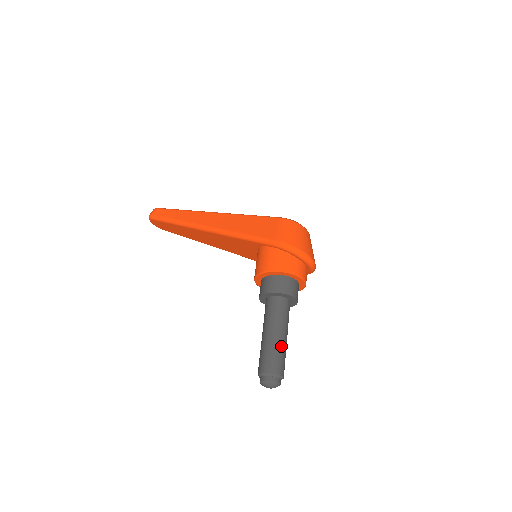
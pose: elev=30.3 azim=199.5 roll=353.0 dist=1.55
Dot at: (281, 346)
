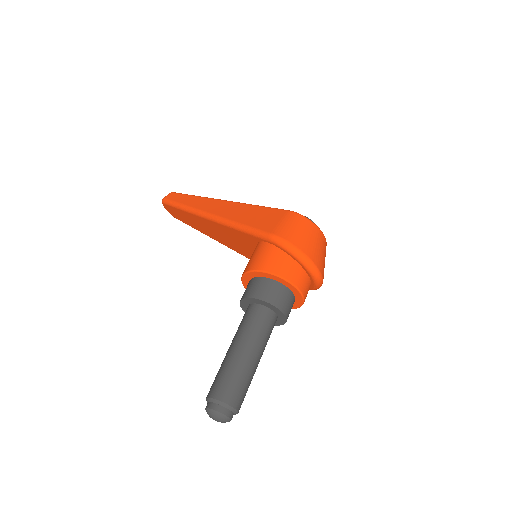
Dot at: (244, 368)
